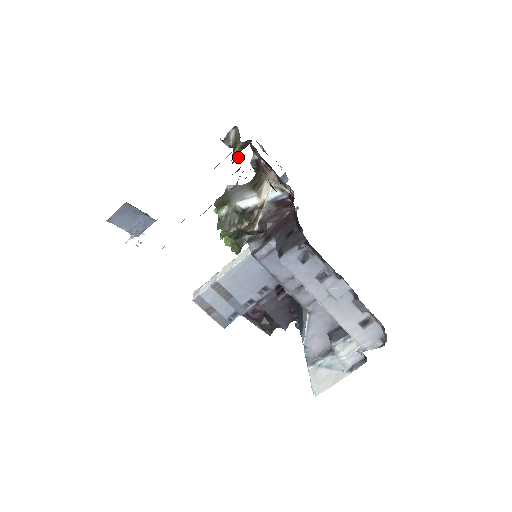
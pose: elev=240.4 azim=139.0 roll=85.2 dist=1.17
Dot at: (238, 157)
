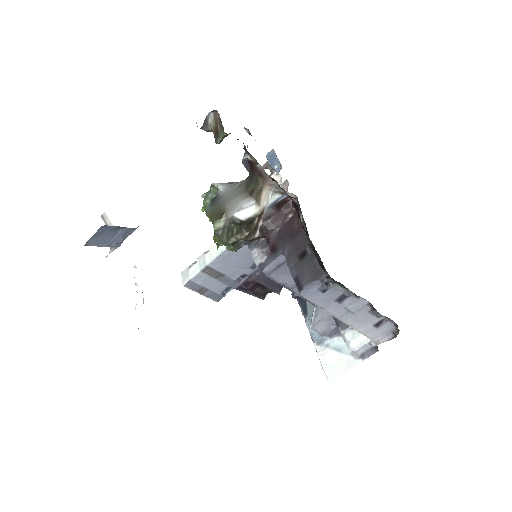
Dot at: occluded
